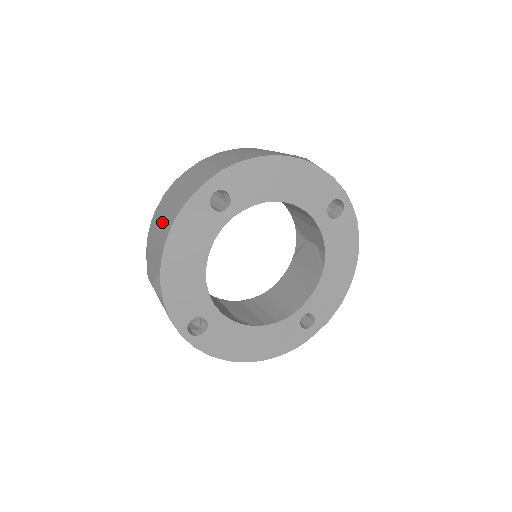
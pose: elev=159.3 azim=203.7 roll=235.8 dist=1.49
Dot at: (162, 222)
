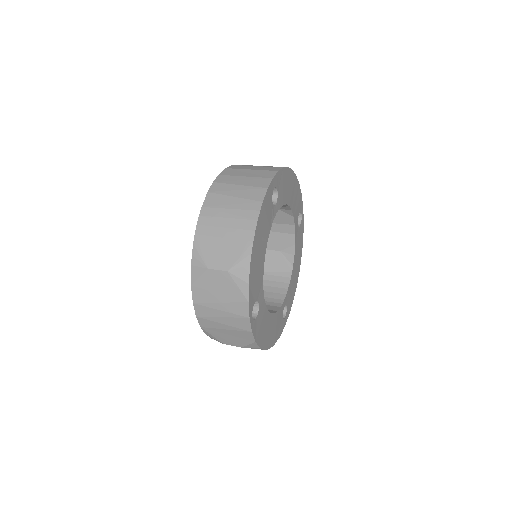
Dot at: (233, 211)
